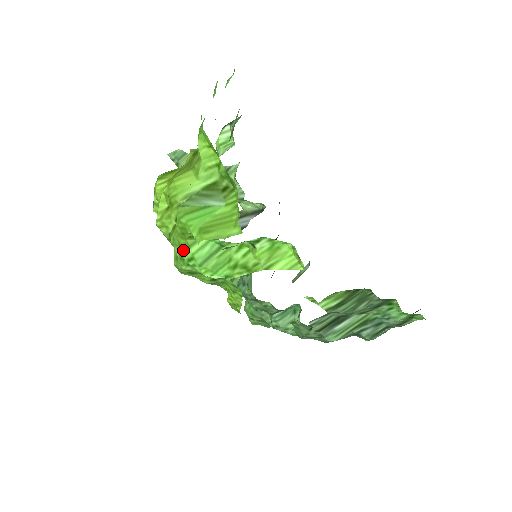
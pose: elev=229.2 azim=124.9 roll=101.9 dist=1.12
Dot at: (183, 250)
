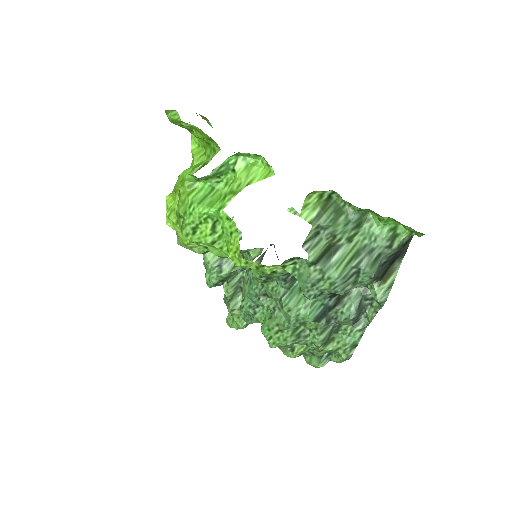
Dot at: (185, 205)
